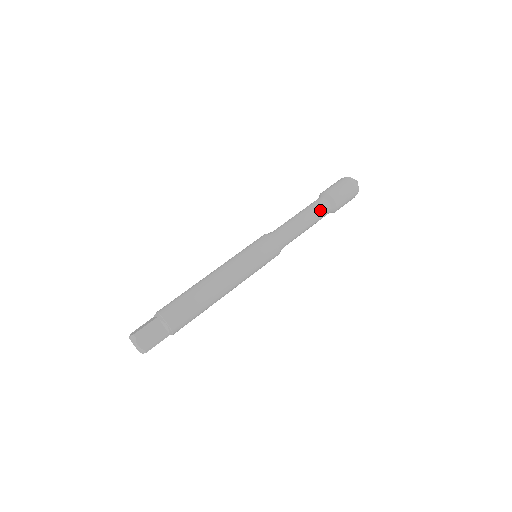
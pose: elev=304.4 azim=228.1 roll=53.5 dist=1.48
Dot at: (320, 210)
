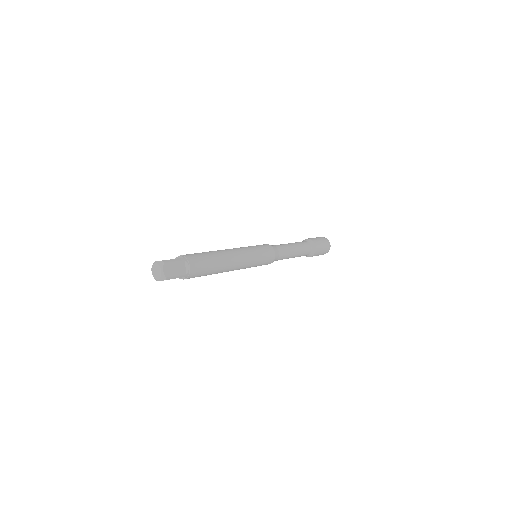
Dot at: (298, 242)
